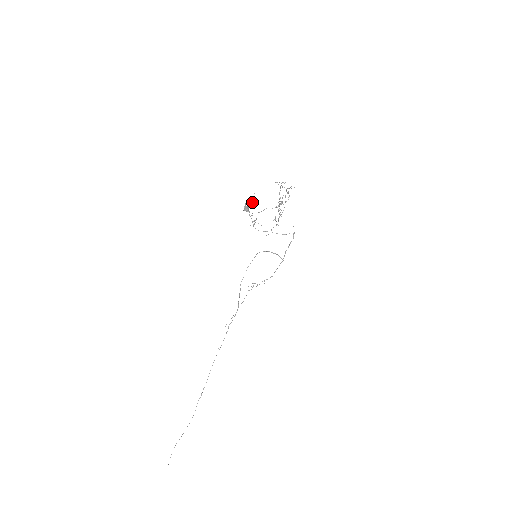
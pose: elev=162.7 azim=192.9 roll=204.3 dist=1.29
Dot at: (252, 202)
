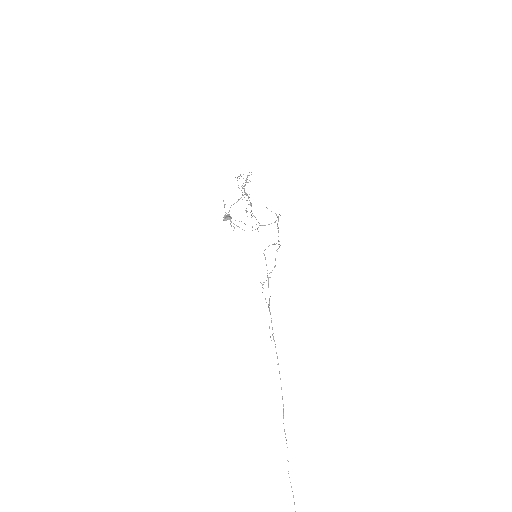
Dot at: occluded
